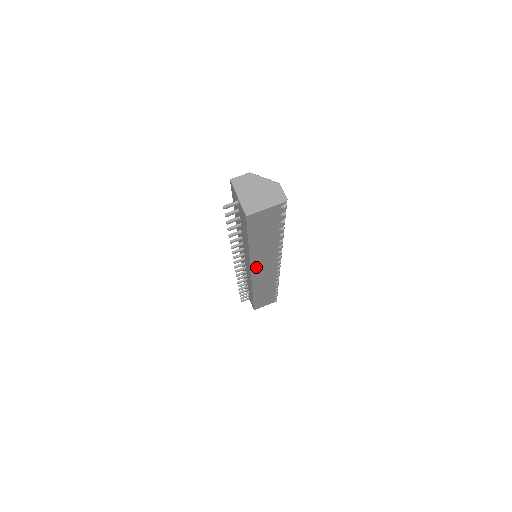
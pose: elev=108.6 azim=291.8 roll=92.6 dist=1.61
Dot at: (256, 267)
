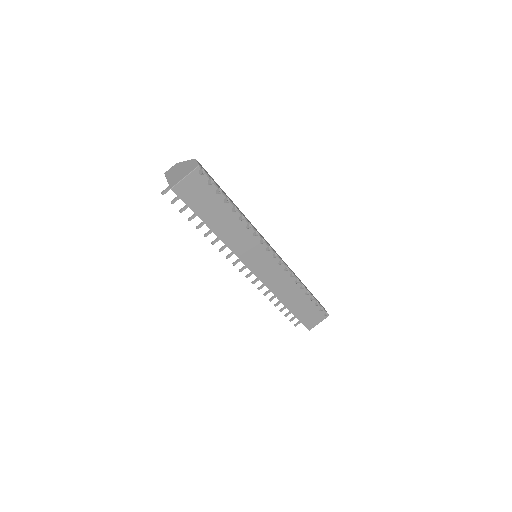
Dot at: (246, 258)
